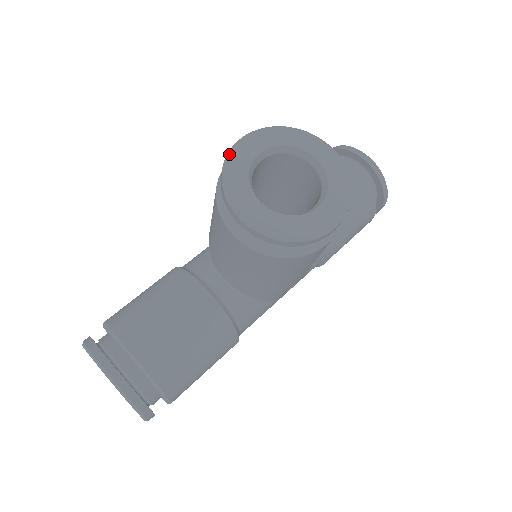
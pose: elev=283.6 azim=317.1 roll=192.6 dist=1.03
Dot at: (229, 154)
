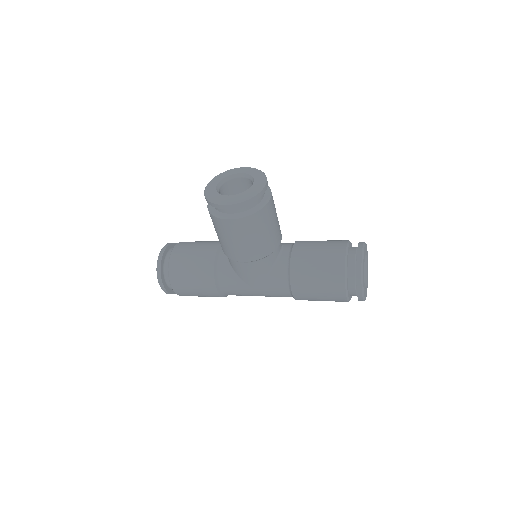
Dot at: (230, 169)
